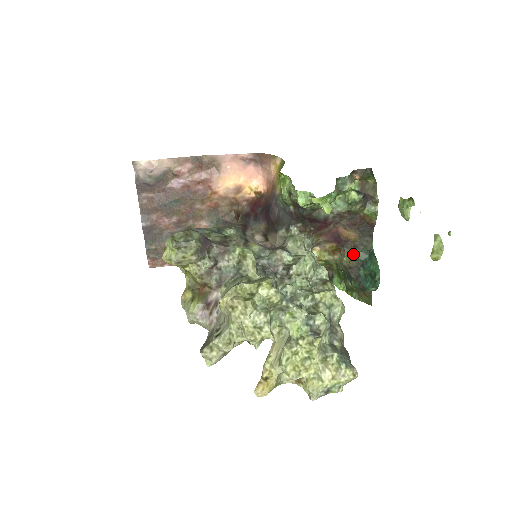
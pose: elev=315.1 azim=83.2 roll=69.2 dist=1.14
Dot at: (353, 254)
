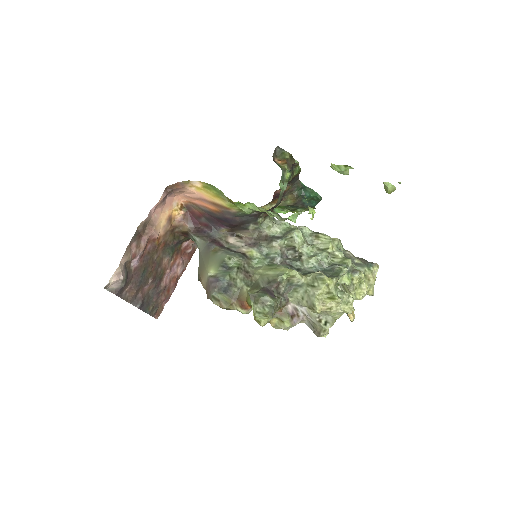
Dot at: (293, 196)
